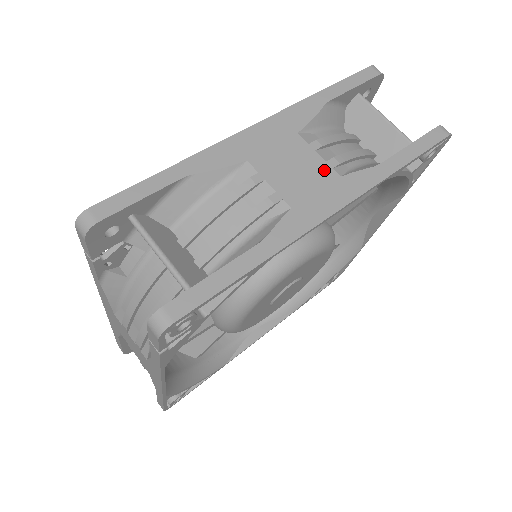
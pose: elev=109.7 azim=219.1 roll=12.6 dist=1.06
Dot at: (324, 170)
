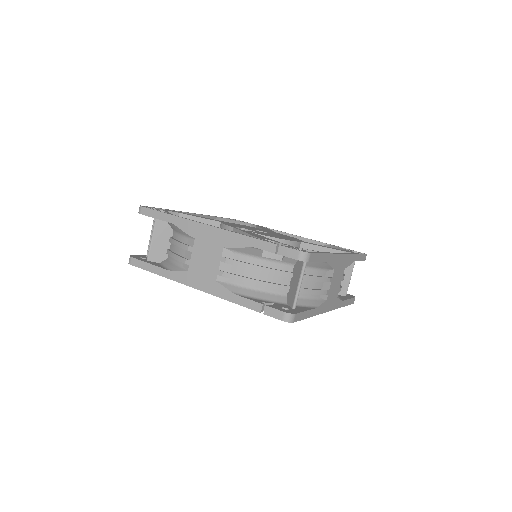
Dot at: (338, 291)
